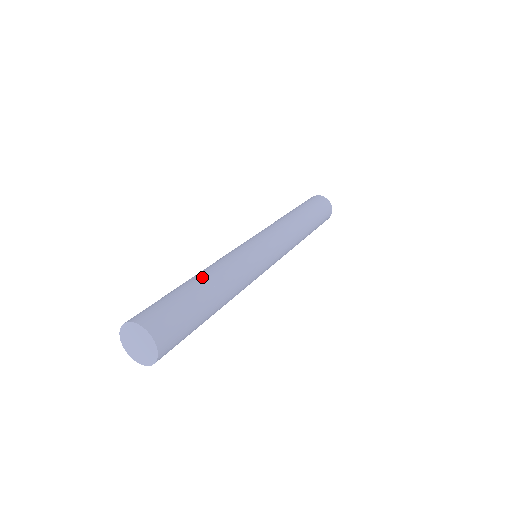
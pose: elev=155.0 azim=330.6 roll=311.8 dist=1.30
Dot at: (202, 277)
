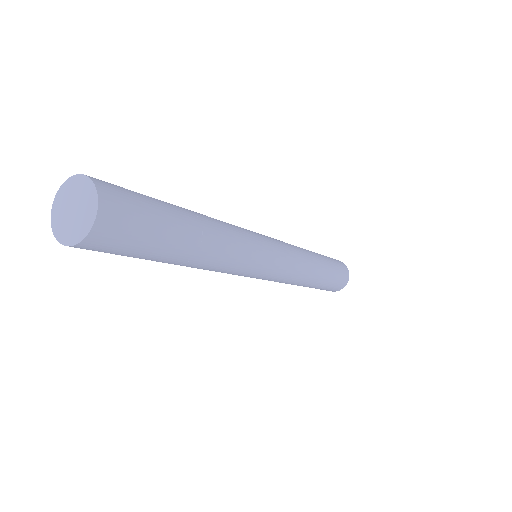
Dot at: (195, 213)
